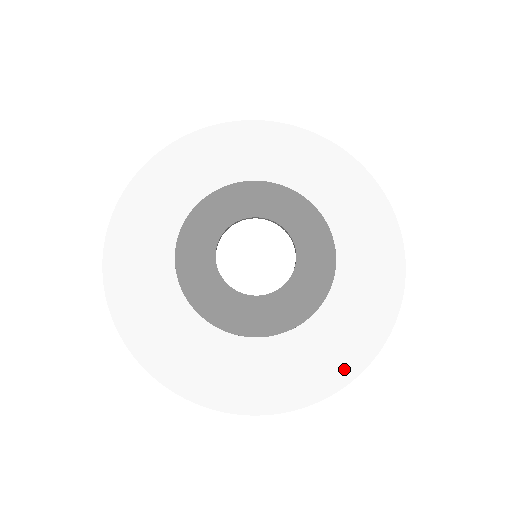
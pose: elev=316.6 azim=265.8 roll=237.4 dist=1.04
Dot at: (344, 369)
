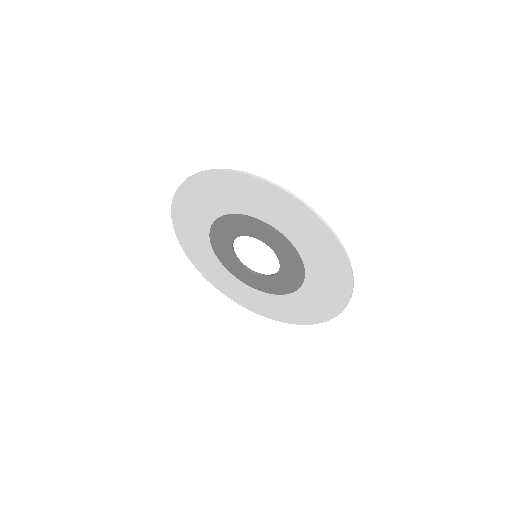
Dot at: (265, 313)
